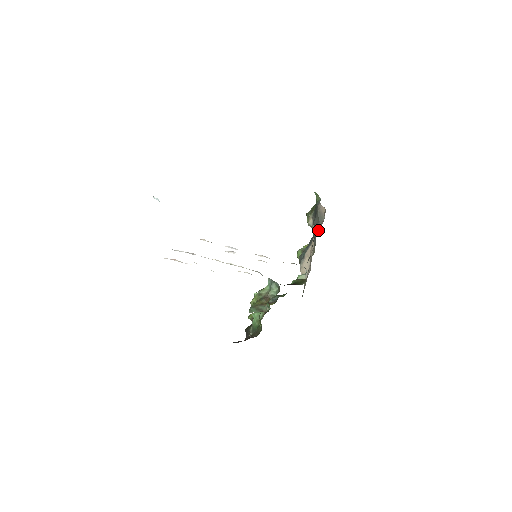
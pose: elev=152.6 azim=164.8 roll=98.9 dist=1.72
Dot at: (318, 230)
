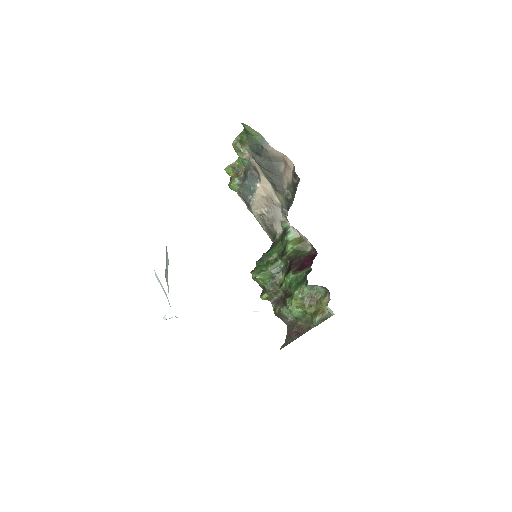
Dot at: (277, 175)
